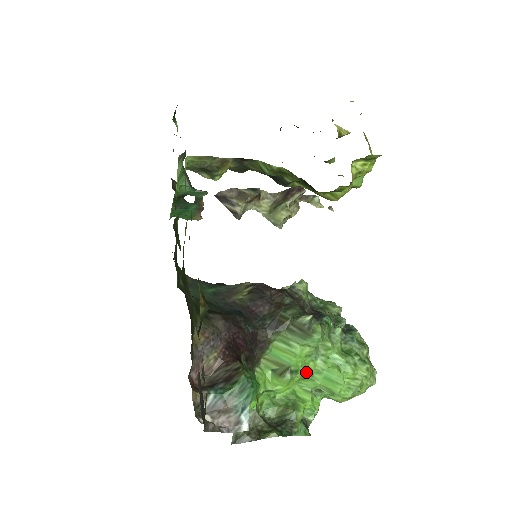
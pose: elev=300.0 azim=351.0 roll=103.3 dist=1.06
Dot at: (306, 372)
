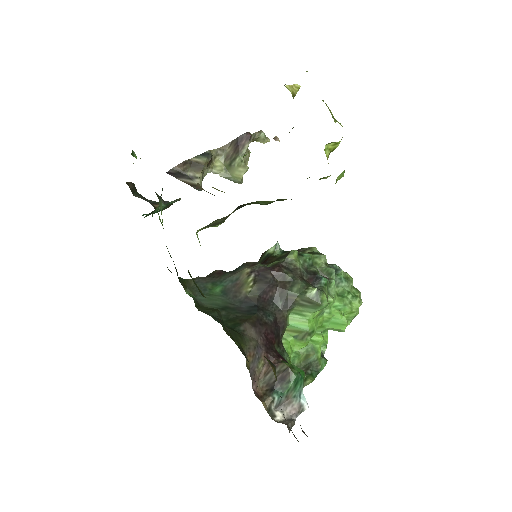
Dot at: (318, 326)
